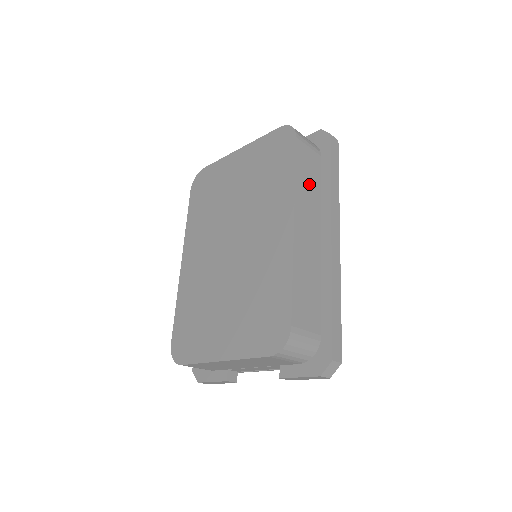
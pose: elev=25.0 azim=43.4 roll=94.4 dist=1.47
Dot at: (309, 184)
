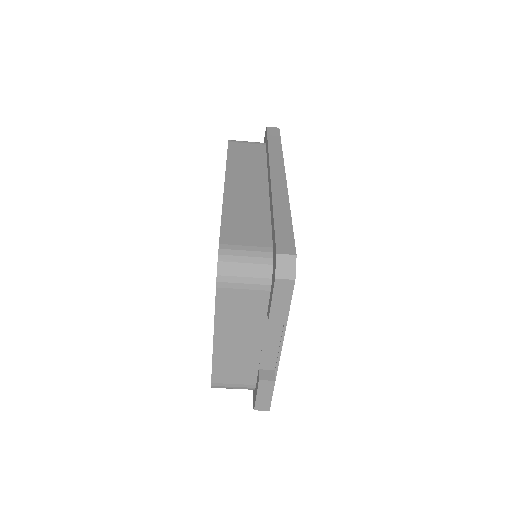
Dot at: (248, 161)
